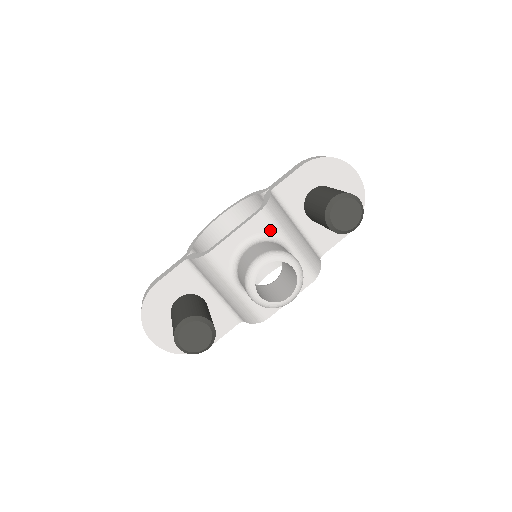
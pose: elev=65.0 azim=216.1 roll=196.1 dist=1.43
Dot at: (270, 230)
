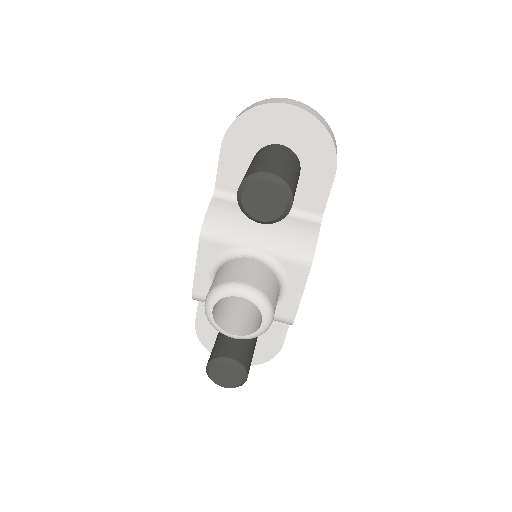
Dot at: (224, 247)
